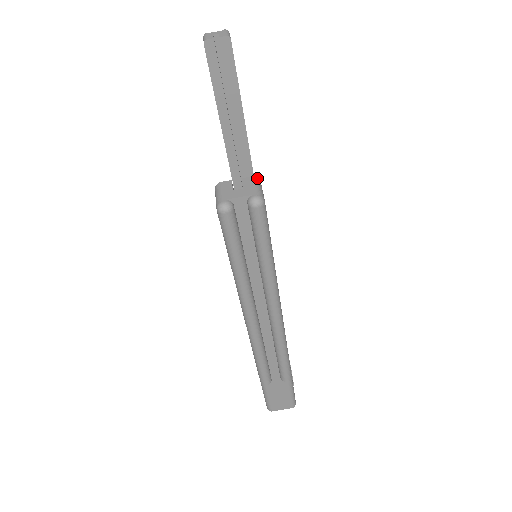
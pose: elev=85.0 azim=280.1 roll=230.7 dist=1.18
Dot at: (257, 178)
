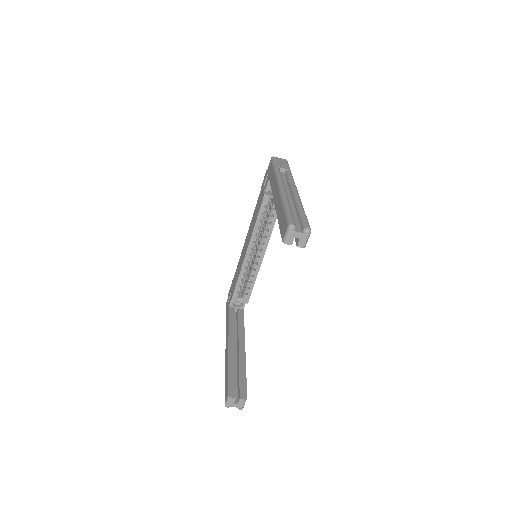
Dot at: occluded
